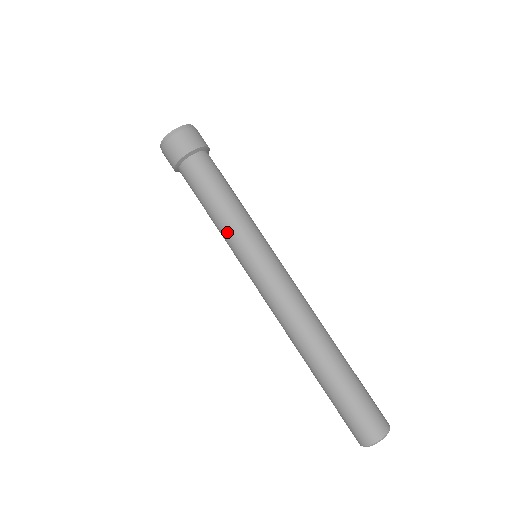
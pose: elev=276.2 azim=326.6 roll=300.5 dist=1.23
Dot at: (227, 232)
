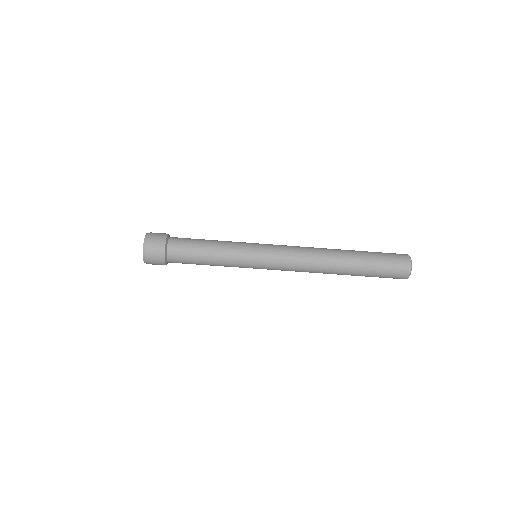
Dot at: (230, 265)
